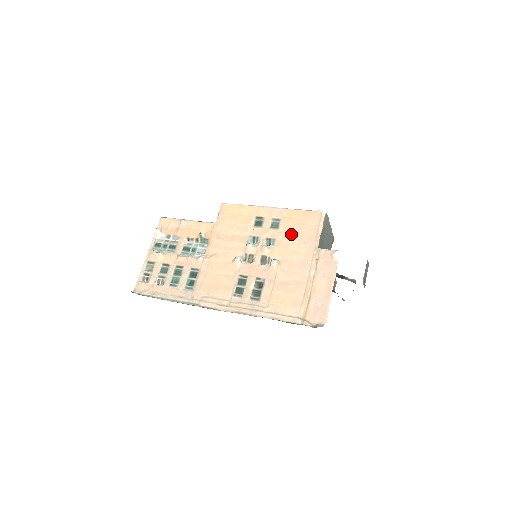
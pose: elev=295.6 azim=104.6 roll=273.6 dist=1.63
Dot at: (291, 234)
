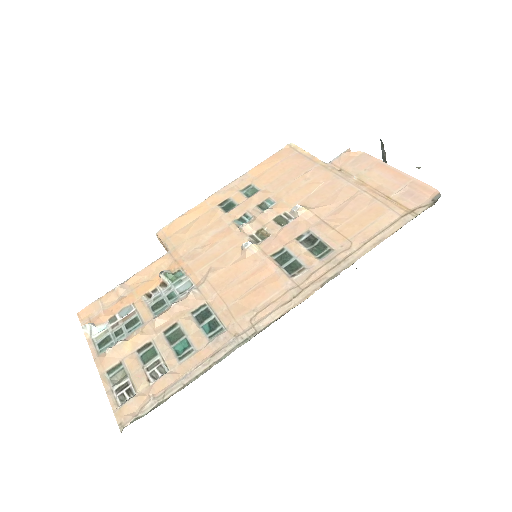
Dot at: (280, 181)
